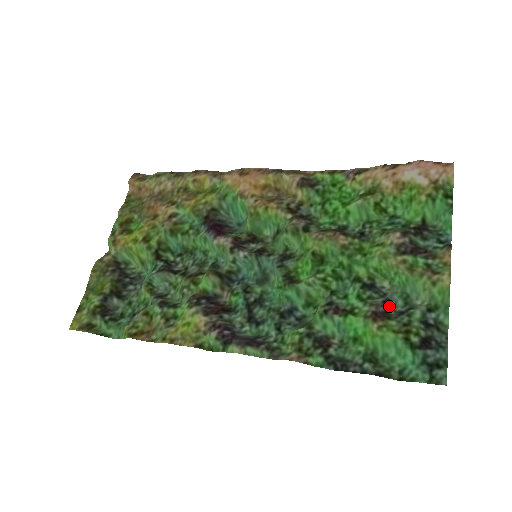
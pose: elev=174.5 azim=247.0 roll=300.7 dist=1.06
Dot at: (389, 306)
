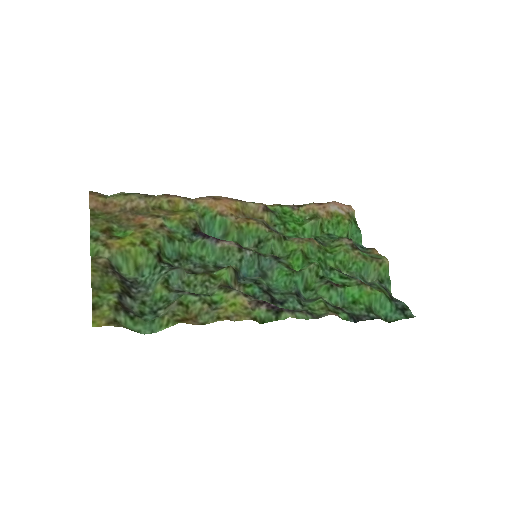
Dot at: occluded
